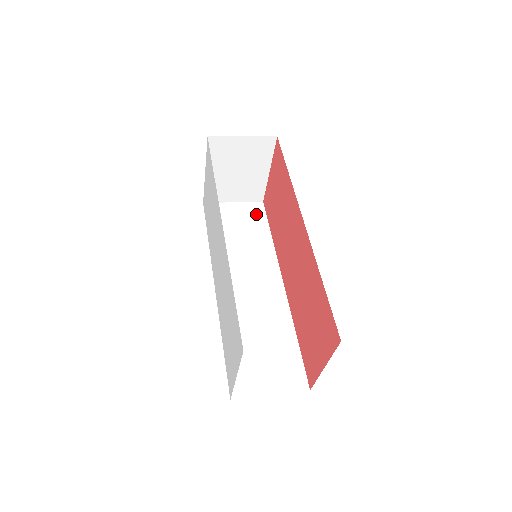
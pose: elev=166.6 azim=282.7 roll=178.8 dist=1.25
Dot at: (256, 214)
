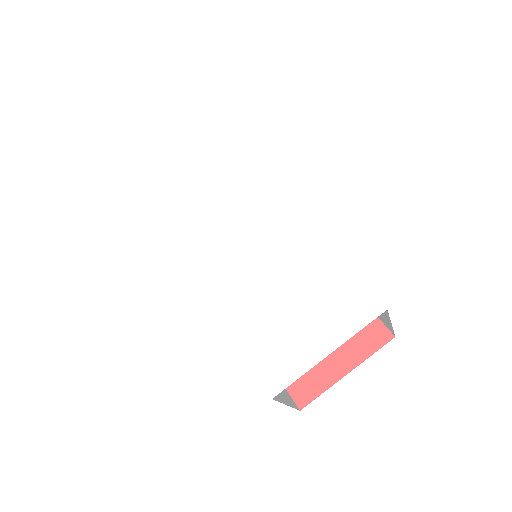
Dot at: occluded
